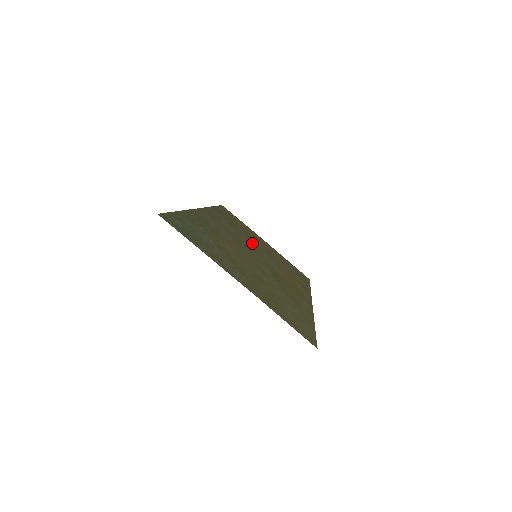
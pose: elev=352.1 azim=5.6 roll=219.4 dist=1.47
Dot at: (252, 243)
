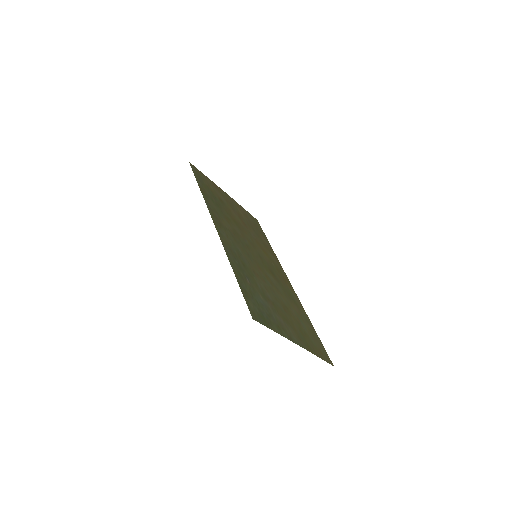
Dot at: (238, 226)
